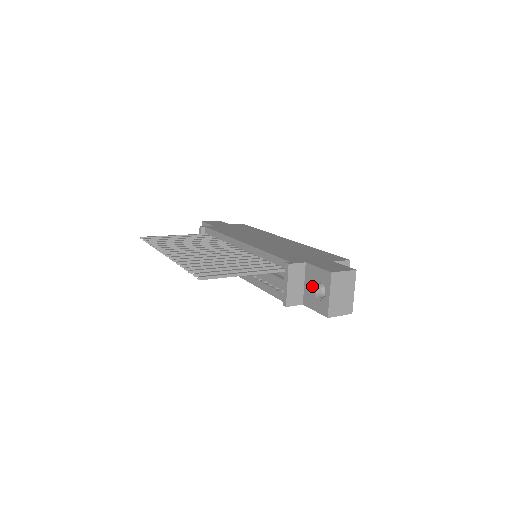
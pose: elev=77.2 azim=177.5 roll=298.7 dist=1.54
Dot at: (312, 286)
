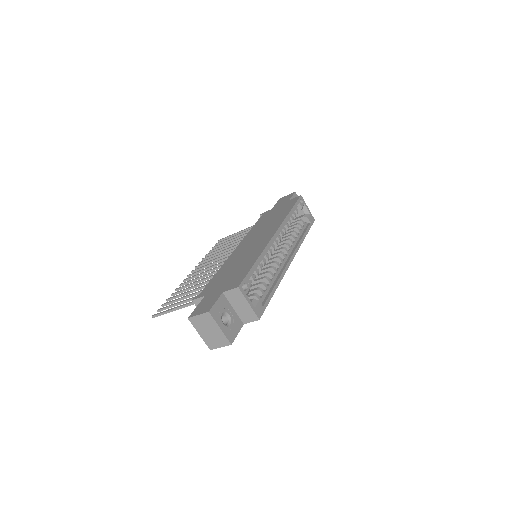
Dot at: occluded
